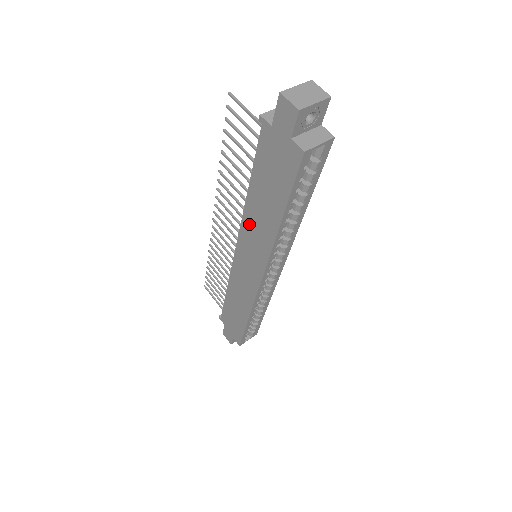
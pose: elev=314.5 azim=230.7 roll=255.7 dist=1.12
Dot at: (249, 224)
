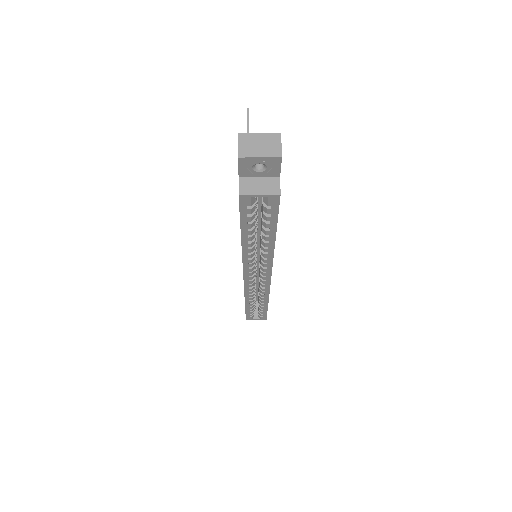
Dot at: occluded
